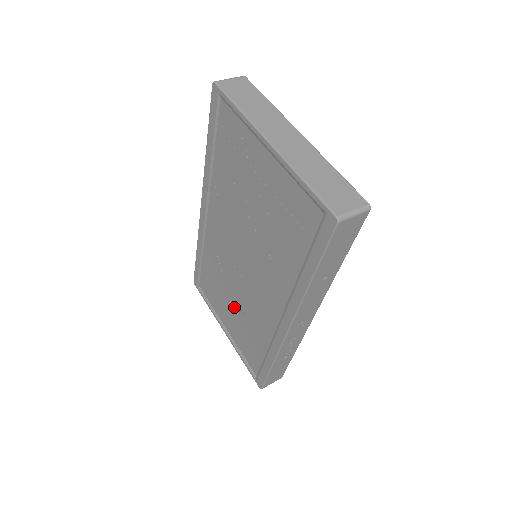
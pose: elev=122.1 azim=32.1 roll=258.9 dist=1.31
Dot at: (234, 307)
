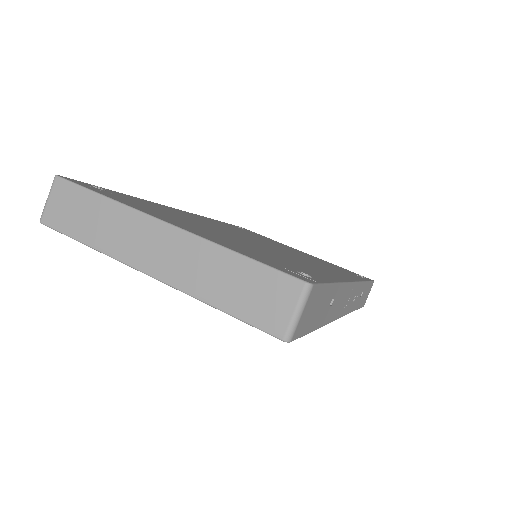
Dot at: occluded
